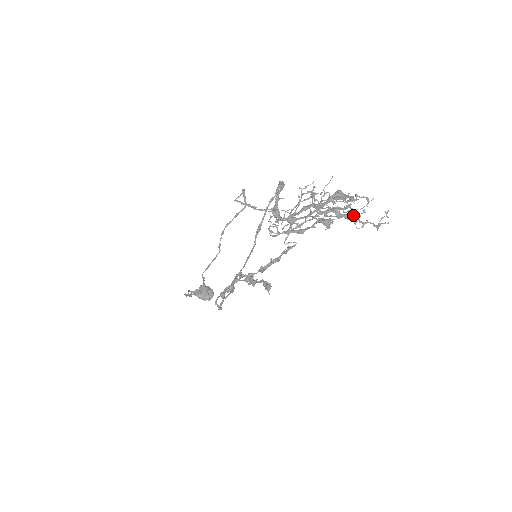
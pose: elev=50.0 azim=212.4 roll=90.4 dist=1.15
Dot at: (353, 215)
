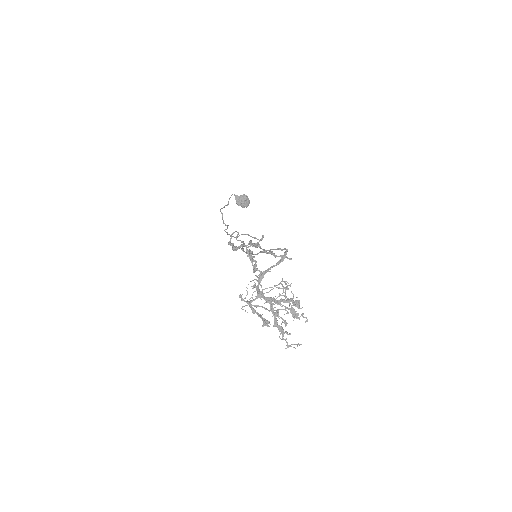
Dot at: (283, 330)
